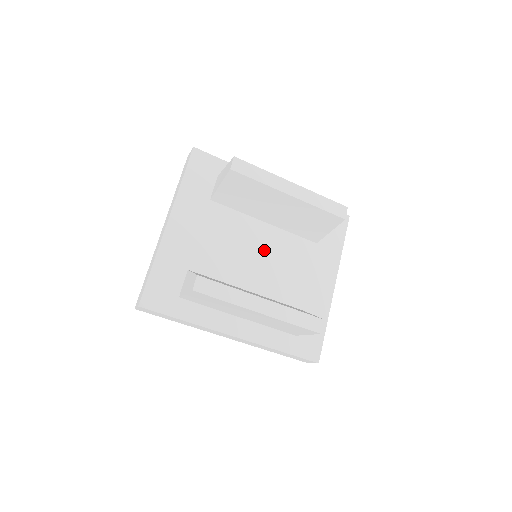
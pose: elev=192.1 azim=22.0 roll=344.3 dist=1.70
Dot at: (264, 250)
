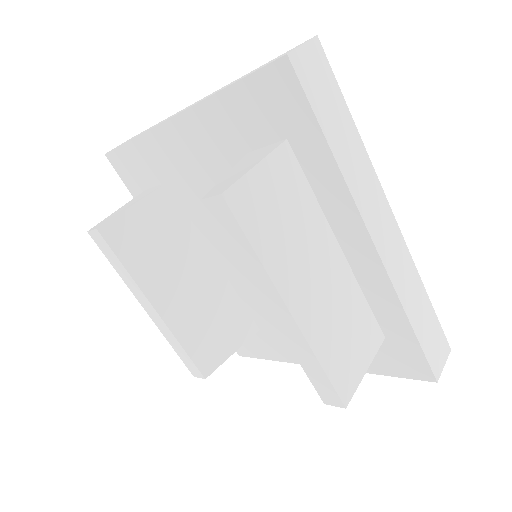
Dot at: occluded
